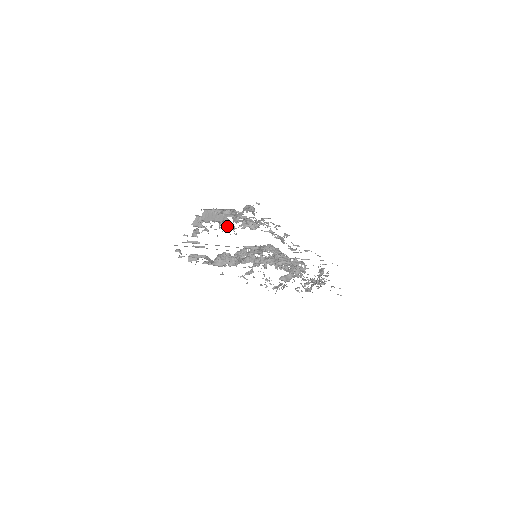
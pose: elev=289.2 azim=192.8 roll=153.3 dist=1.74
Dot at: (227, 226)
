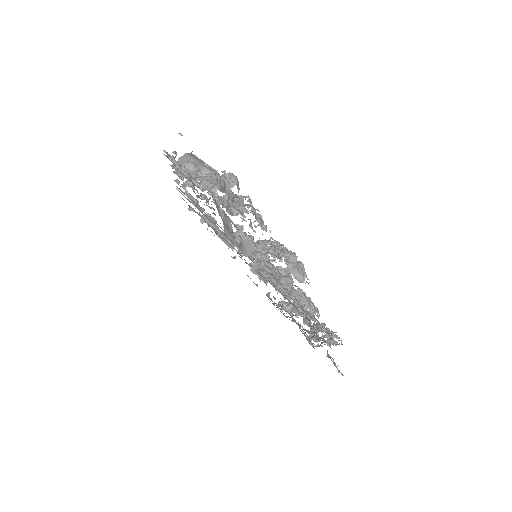
Dot at: (215, 193)
